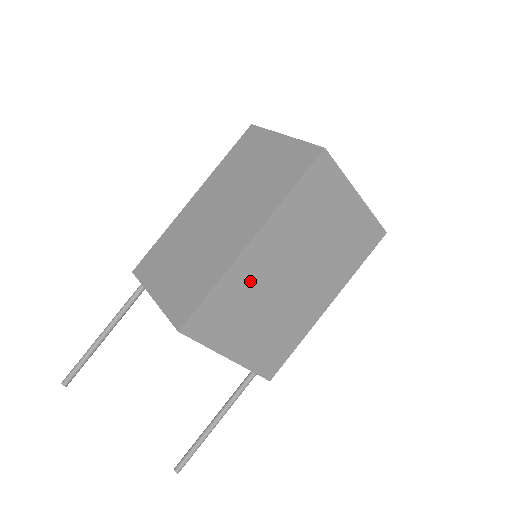
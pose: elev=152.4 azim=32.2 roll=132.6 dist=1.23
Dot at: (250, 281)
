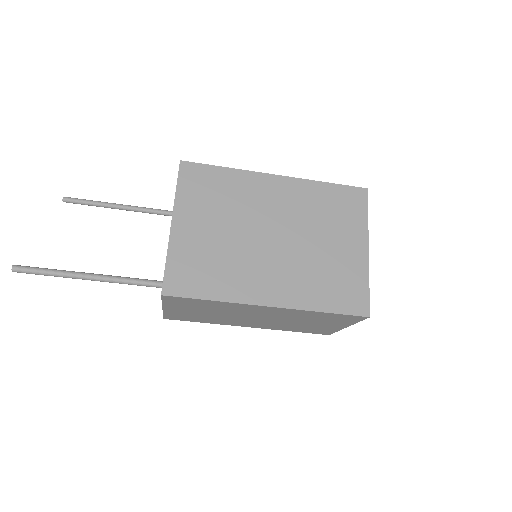
Dot at: (247, 196)
